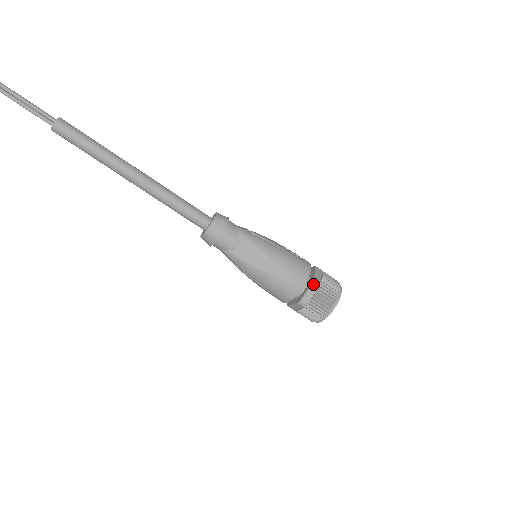
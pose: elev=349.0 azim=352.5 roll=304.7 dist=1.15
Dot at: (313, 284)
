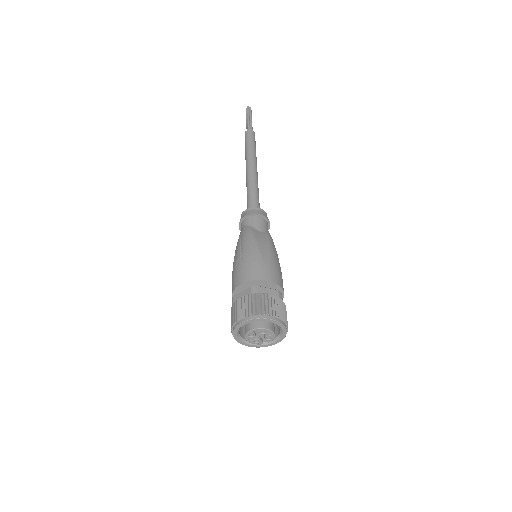
Dot at: (278, 290)
